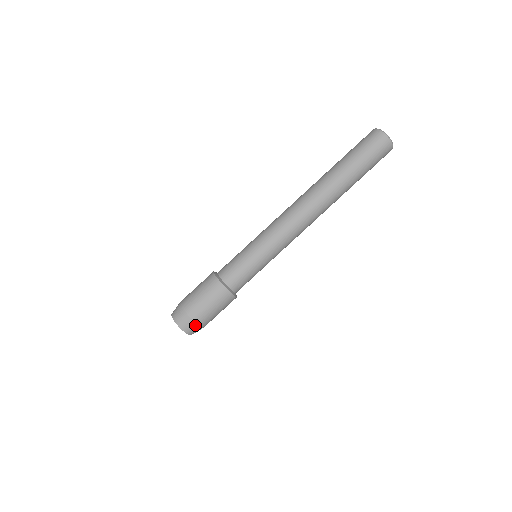
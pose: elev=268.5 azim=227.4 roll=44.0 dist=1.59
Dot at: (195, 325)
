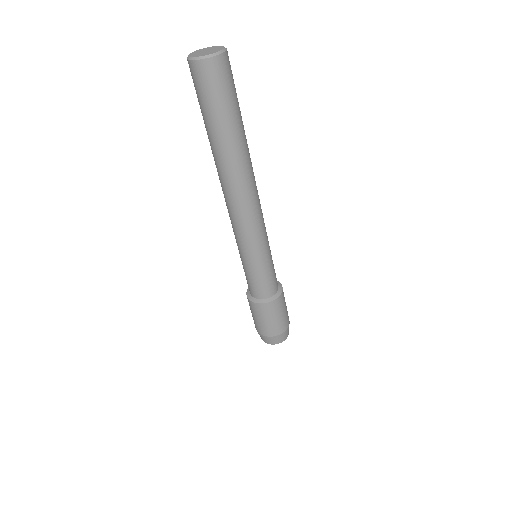
Dot at: (280, 335)
